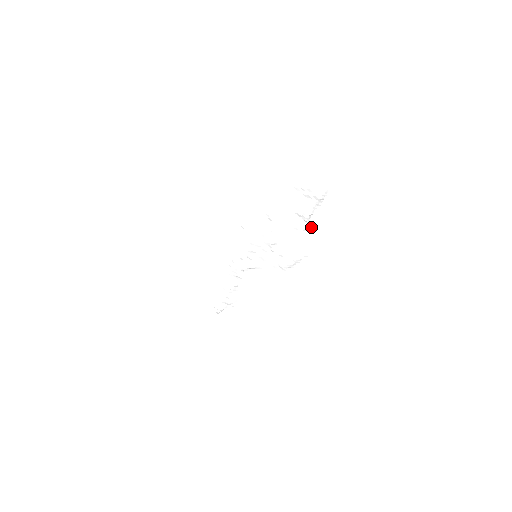
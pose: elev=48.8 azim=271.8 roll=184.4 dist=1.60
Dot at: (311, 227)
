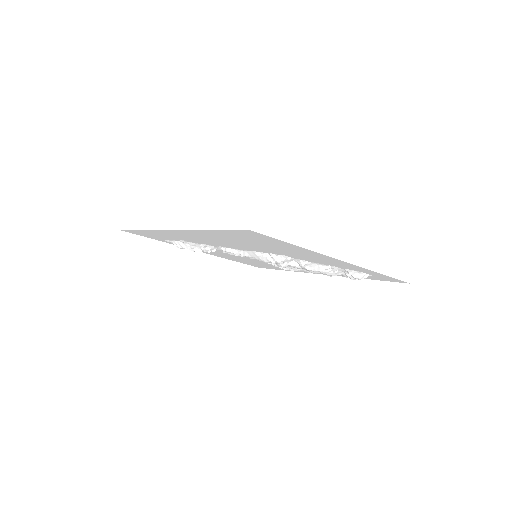
Dot at: occluded
